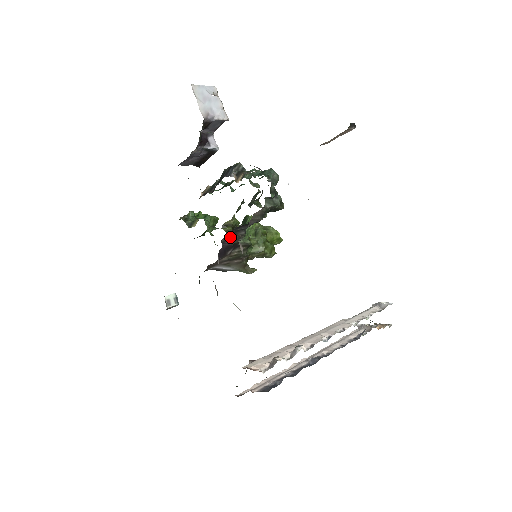
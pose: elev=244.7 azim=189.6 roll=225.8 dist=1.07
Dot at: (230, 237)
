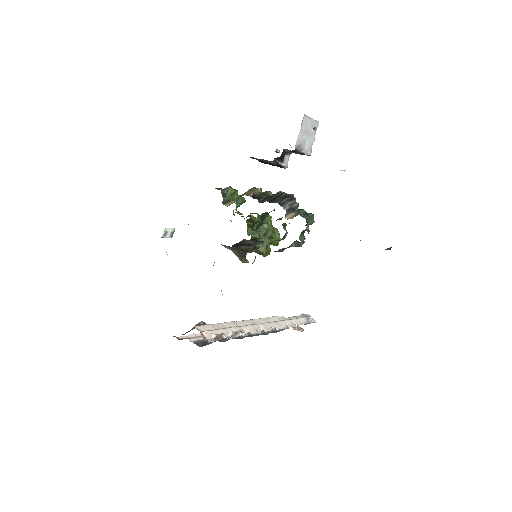
Dot at: (250, 241)
